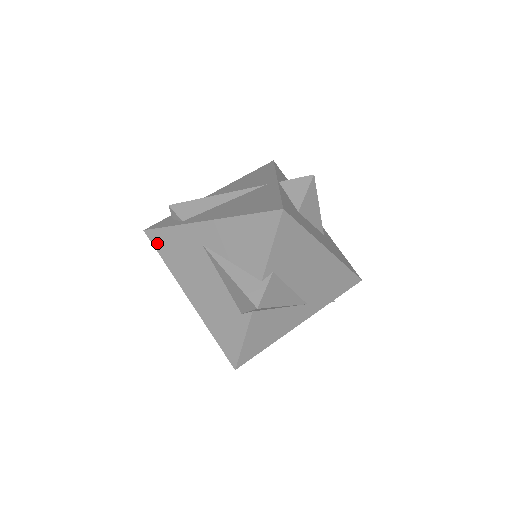
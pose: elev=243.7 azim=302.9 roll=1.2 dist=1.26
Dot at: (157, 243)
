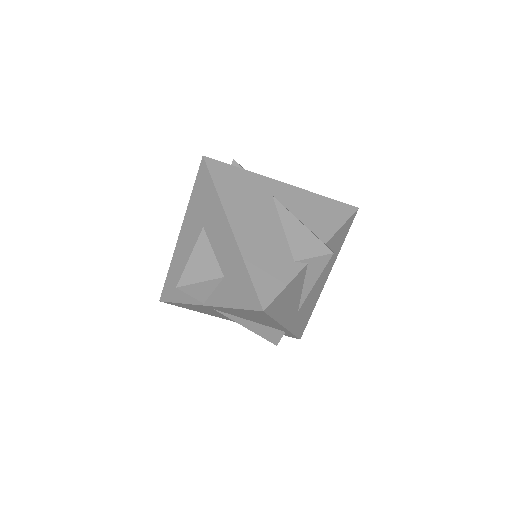
Dot at: (216, 171)
